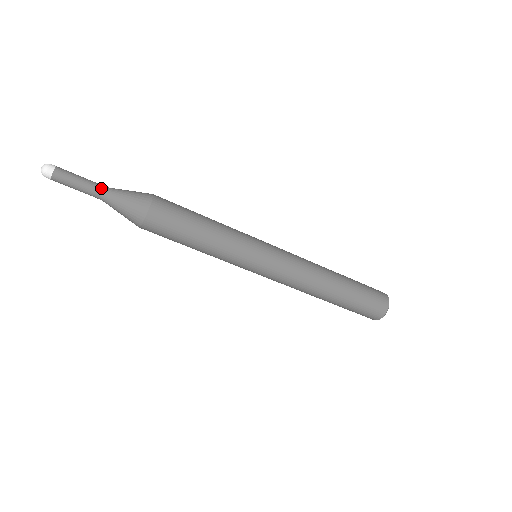
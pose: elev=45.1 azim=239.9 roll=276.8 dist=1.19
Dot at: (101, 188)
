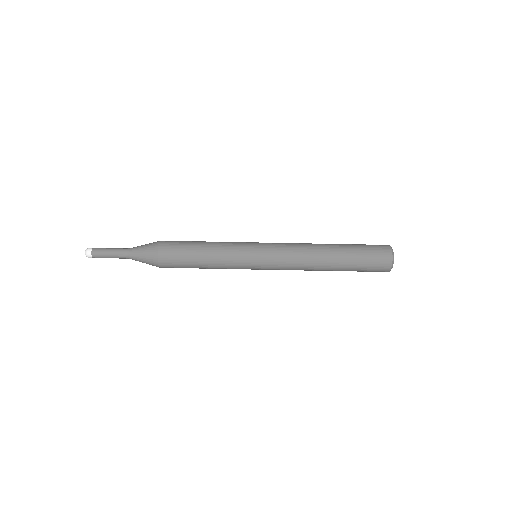
Dot at: (124, 251)
